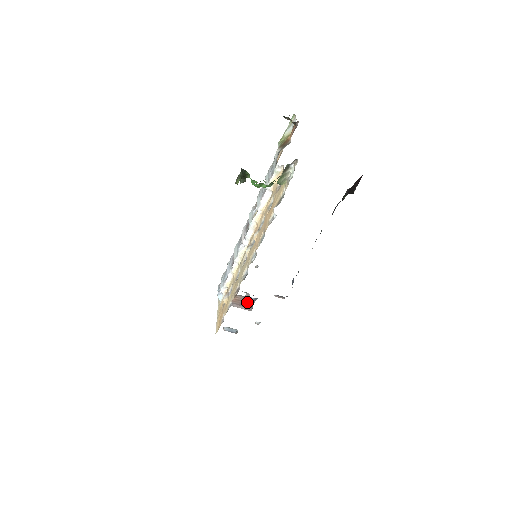
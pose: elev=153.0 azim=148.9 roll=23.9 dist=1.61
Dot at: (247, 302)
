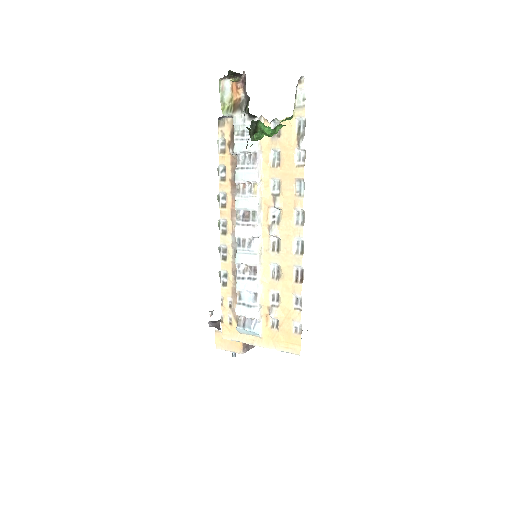
Dot at: occluded
